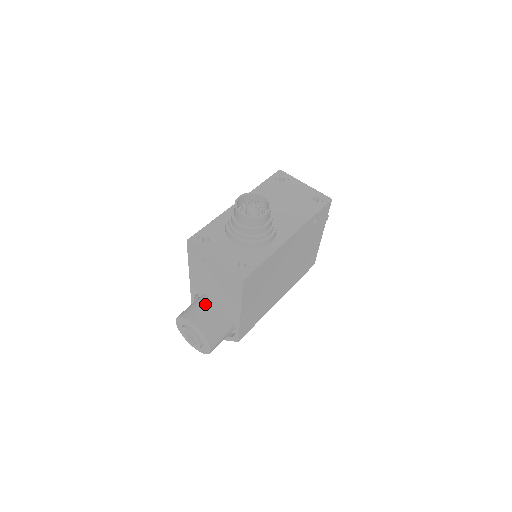
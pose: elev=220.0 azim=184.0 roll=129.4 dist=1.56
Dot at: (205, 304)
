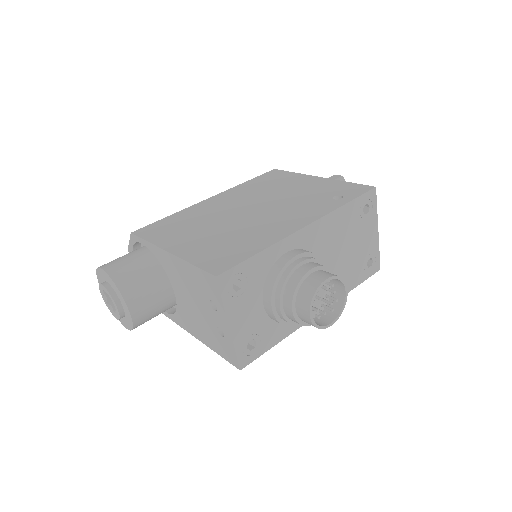
Dot at: (159, 287)
